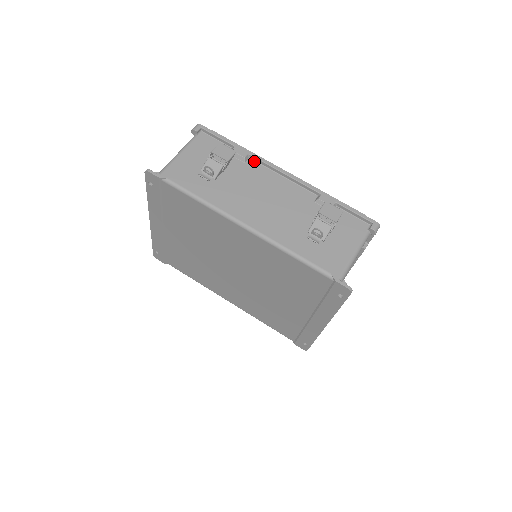
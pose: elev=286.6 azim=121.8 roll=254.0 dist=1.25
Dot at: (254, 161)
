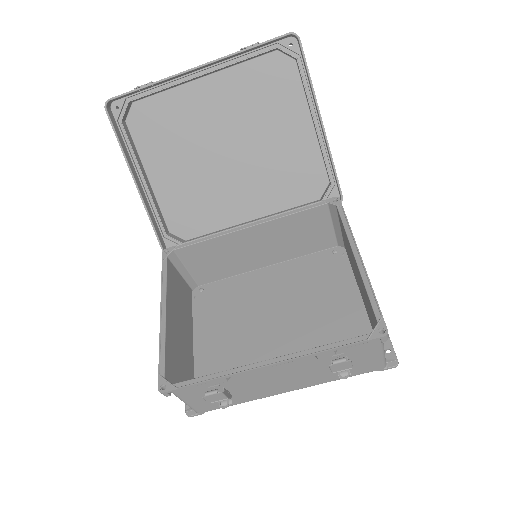
Dot at: (234, 373)
